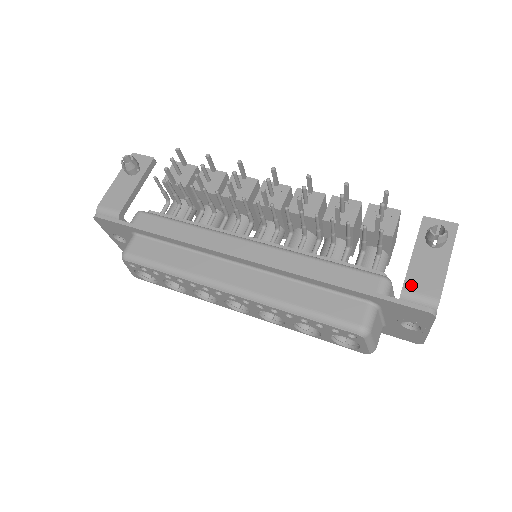
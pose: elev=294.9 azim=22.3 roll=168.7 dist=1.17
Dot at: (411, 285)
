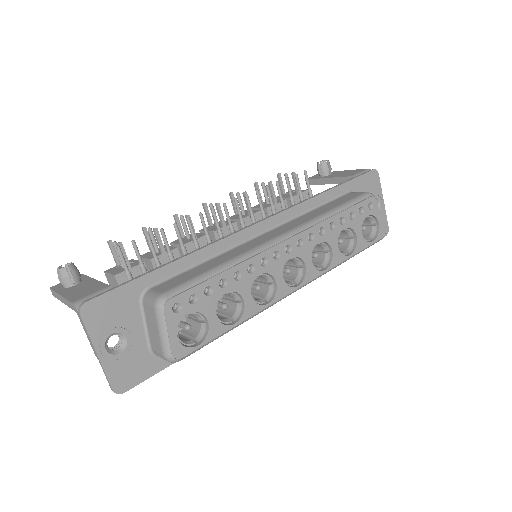
Dot at: (350, 175)
